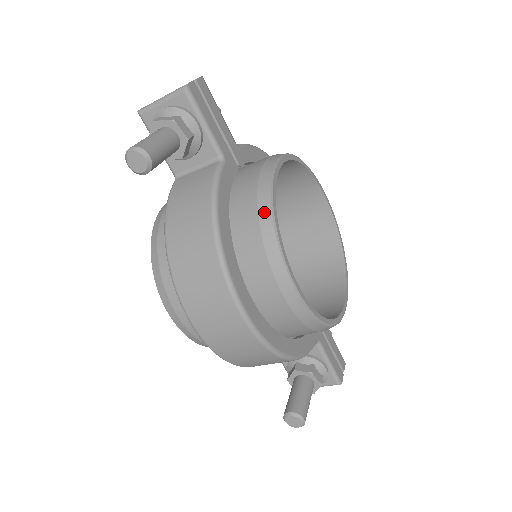
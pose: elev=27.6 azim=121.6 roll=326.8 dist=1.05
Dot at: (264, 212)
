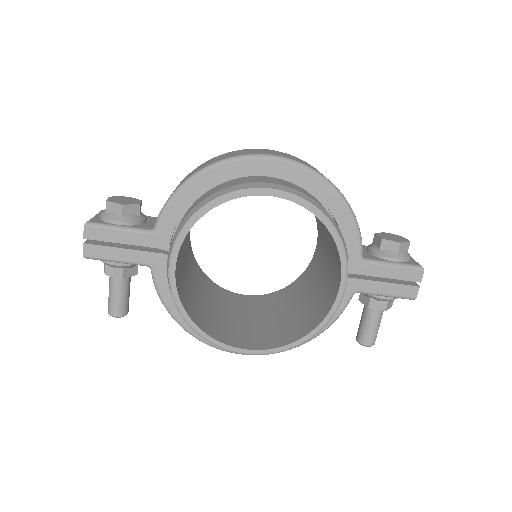
Dot at: (186, 322)
